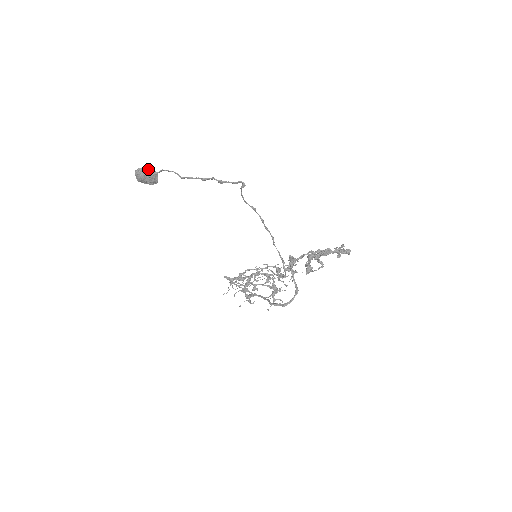
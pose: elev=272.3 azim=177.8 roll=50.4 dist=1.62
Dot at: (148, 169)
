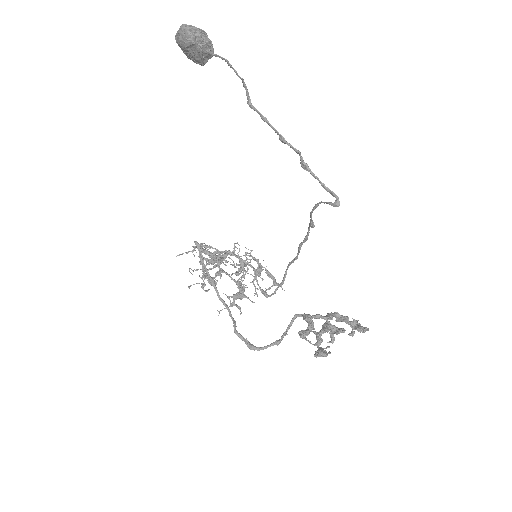
Dot at: (205, 38)
